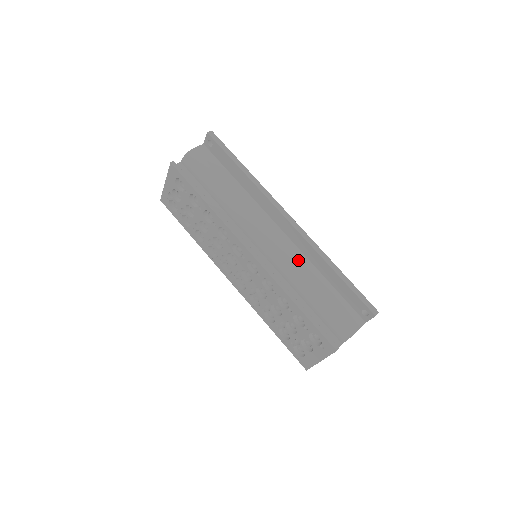
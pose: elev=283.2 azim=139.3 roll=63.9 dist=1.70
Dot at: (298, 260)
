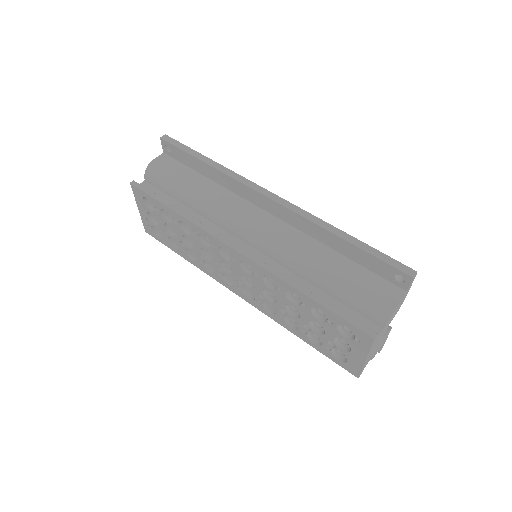
Dot at: (297, 241)
